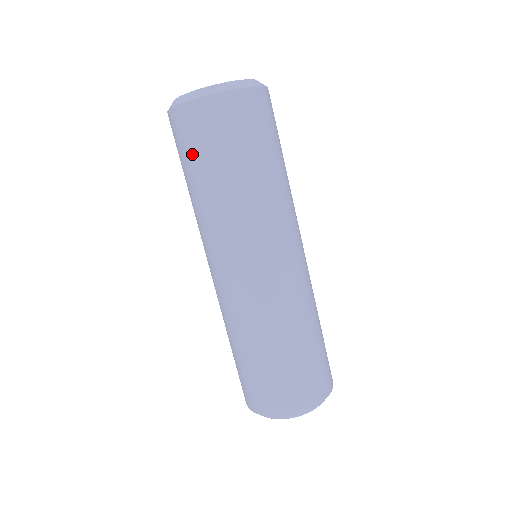
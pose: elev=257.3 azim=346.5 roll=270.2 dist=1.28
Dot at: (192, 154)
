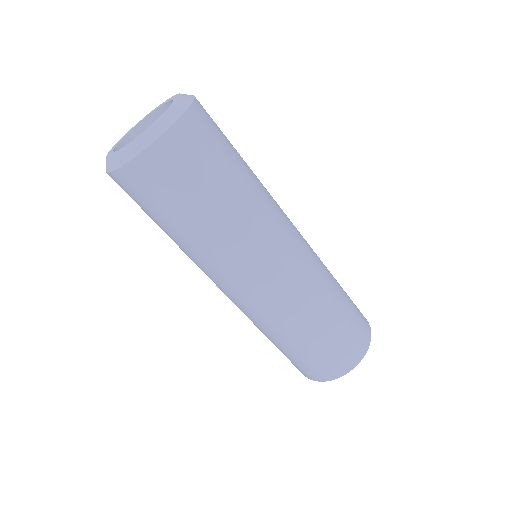
Dot at: (143, 210)
